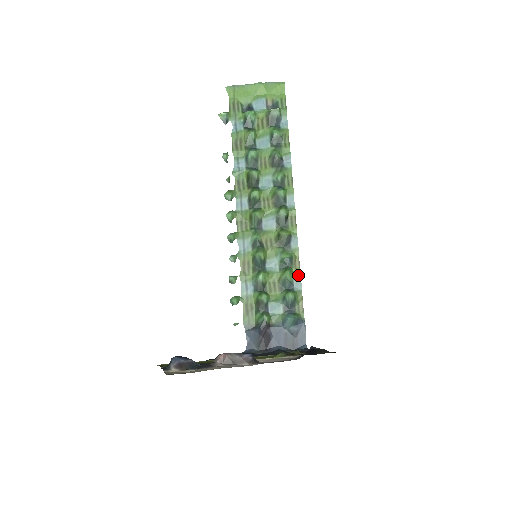
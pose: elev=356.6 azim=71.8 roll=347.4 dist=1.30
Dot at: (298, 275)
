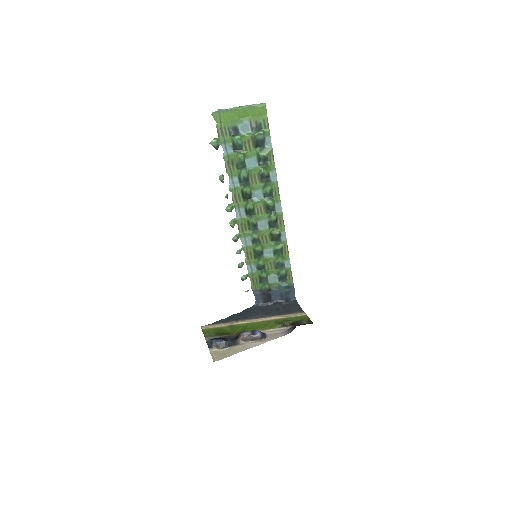
Dot at: (287, 258)
